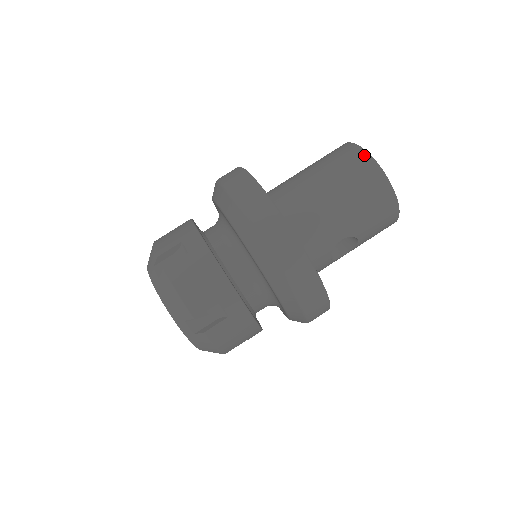
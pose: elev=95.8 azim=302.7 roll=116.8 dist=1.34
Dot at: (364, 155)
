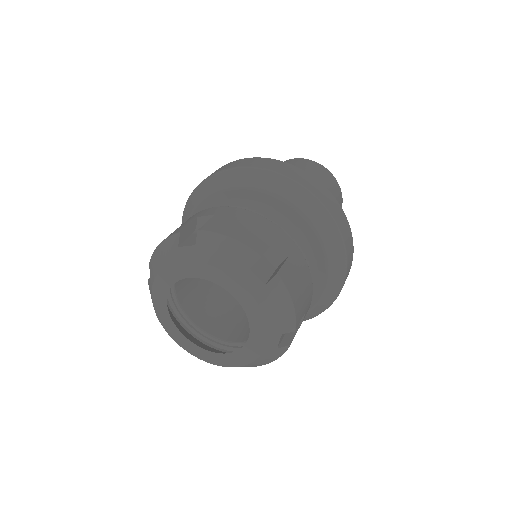
Dot at: (295, 159)
